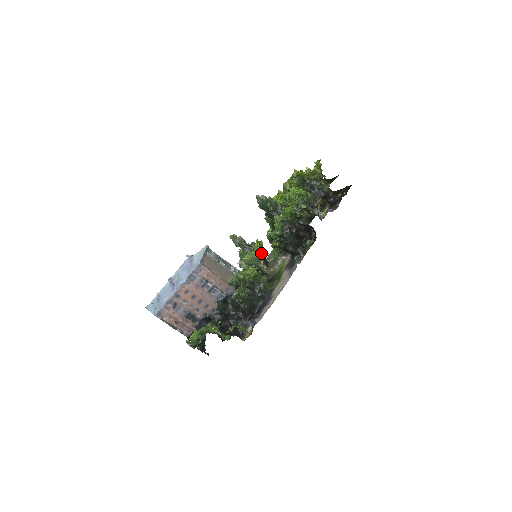
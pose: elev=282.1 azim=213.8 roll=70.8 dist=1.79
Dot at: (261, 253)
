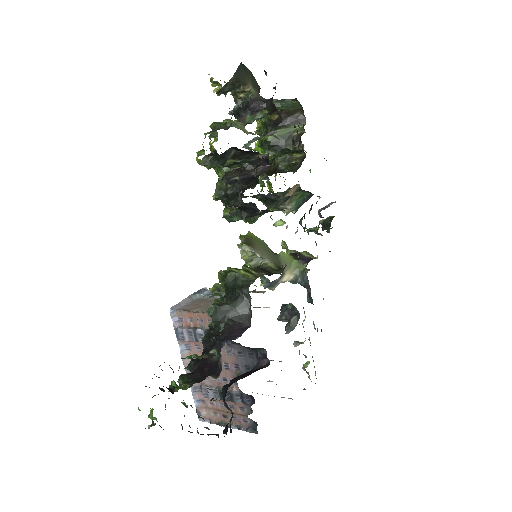
Dot at: (243, 244)
